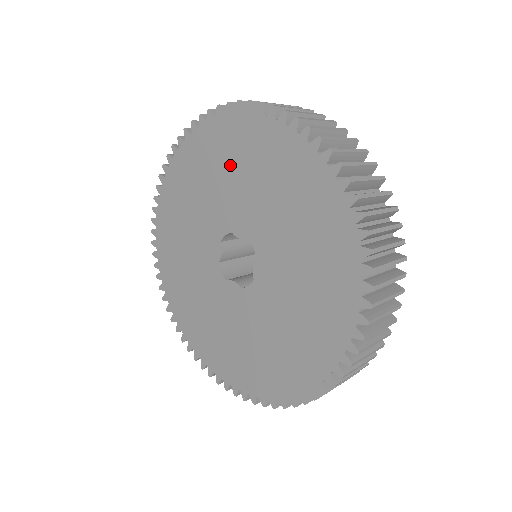
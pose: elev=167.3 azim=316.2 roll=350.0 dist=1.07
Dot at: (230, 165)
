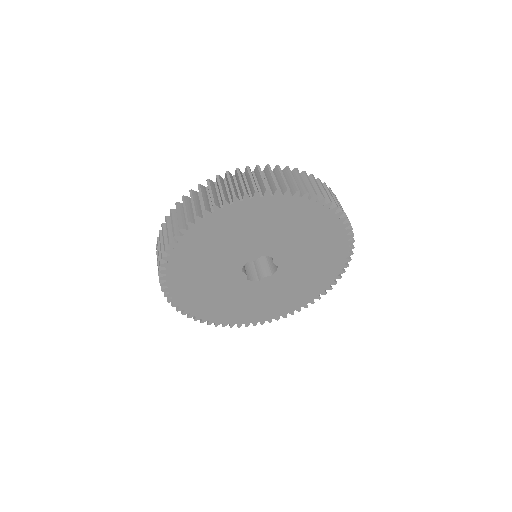
Dot at: (222, 239)
